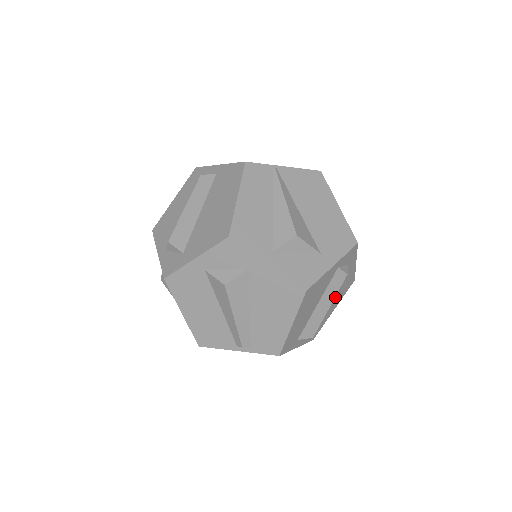
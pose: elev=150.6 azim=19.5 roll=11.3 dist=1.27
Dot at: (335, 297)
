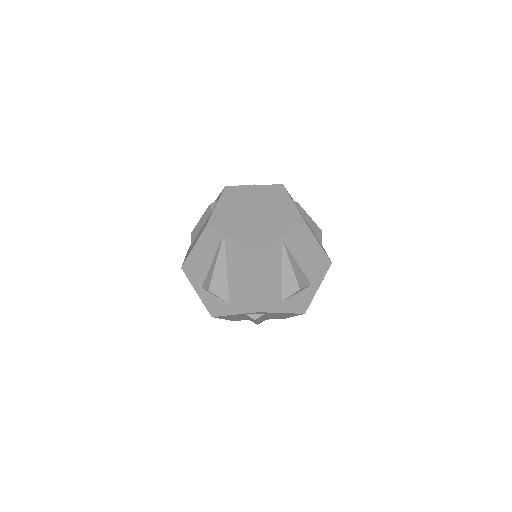
Dot at: (279, 315)
